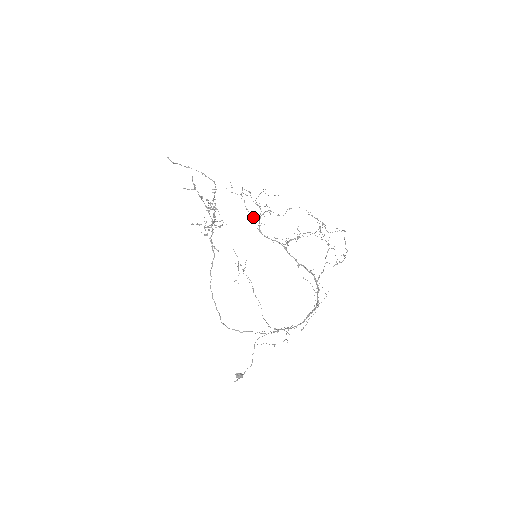
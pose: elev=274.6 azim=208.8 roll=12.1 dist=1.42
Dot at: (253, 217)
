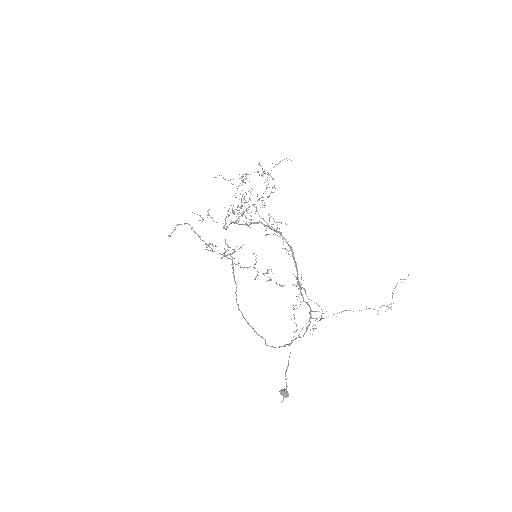
Dot at: occluded
